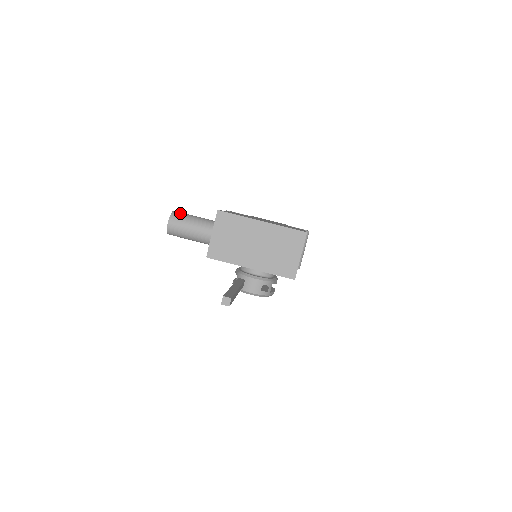
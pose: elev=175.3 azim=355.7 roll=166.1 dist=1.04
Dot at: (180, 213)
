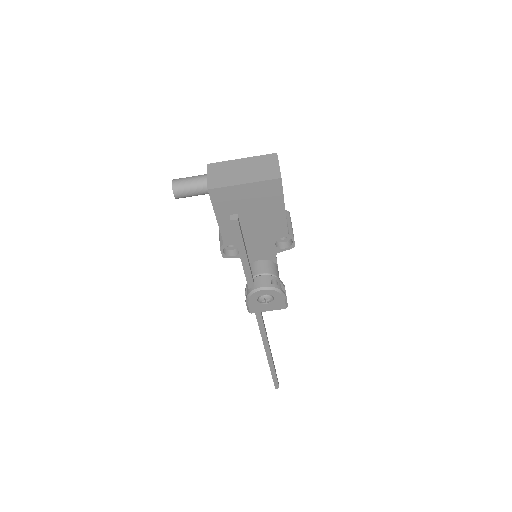
Dot at: occluded
